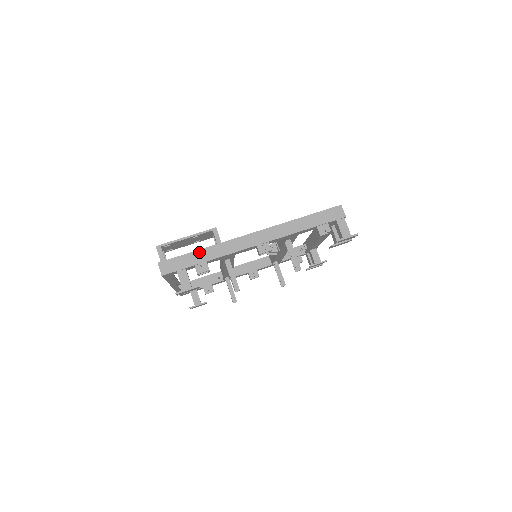
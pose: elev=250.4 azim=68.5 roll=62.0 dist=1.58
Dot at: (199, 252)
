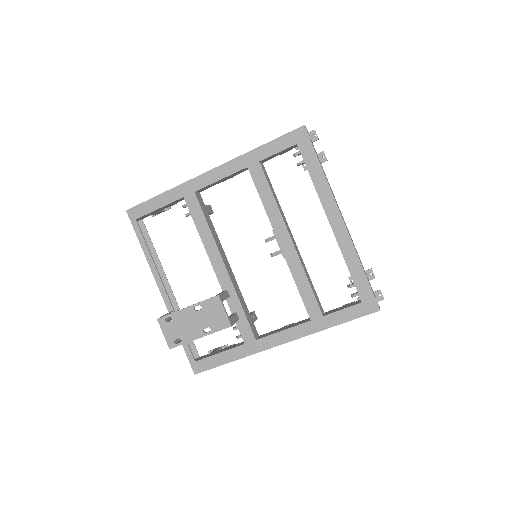
Dot at: occluded
